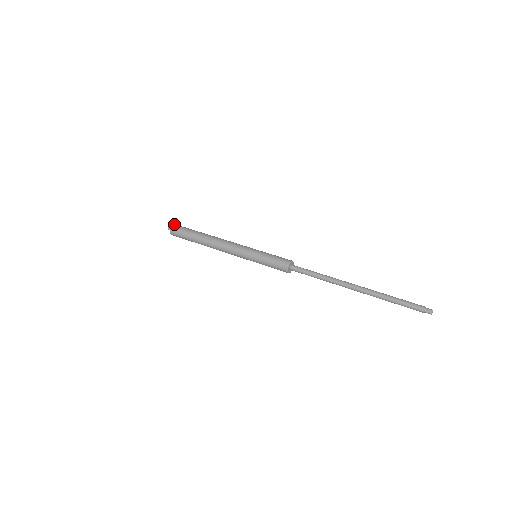
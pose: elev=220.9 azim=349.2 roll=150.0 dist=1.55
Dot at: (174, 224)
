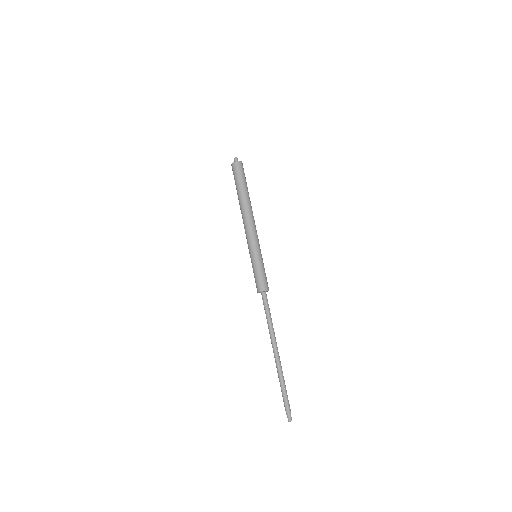
Dot at: (233, 163)
